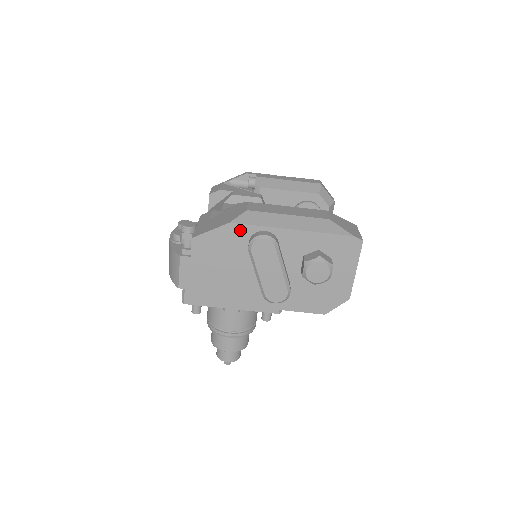
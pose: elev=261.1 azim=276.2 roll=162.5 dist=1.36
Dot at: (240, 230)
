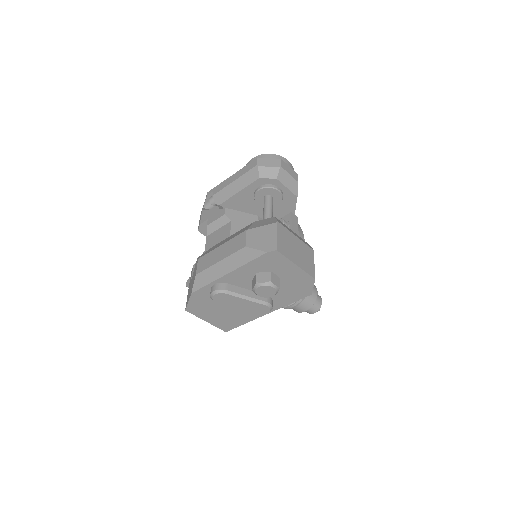
Dot at: (201, 292)
